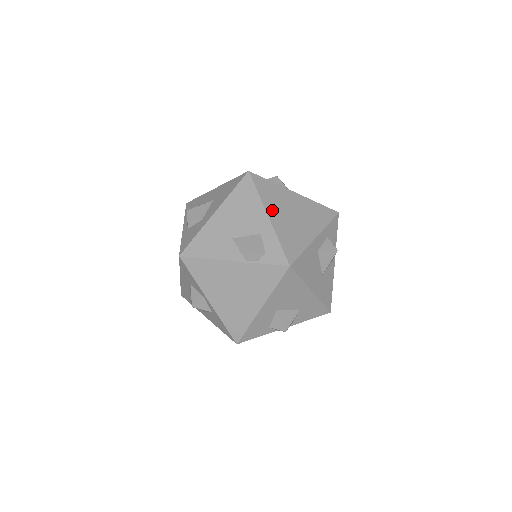
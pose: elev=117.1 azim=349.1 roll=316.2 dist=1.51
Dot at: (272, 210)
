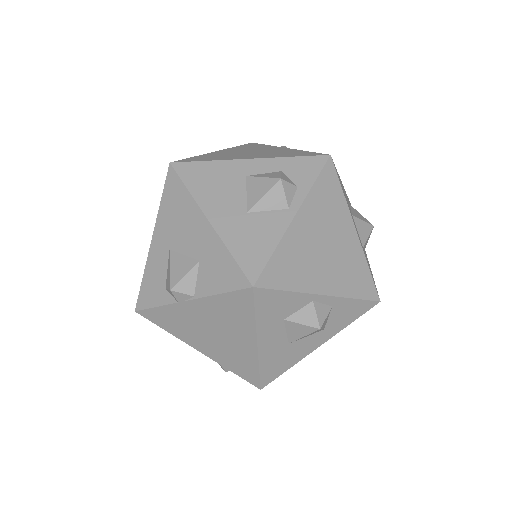
Dot at: (229, 150)
